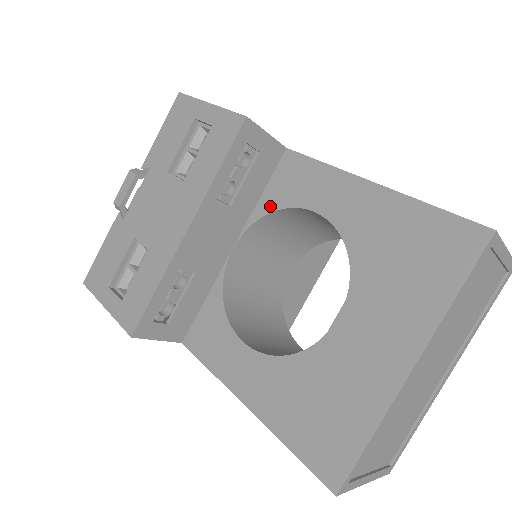
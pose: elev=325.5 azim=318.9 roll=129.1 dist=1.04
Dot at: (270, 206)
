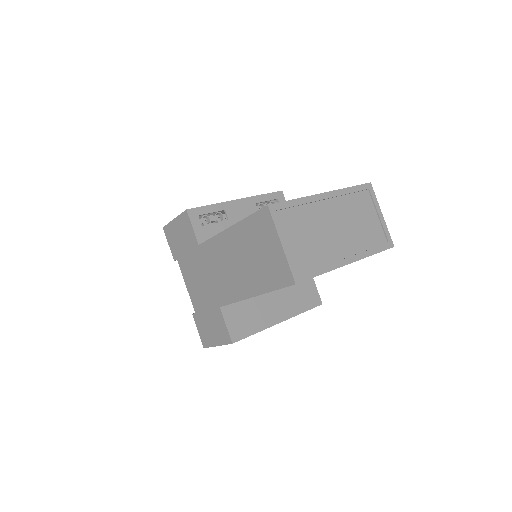
Dot at: occluded
